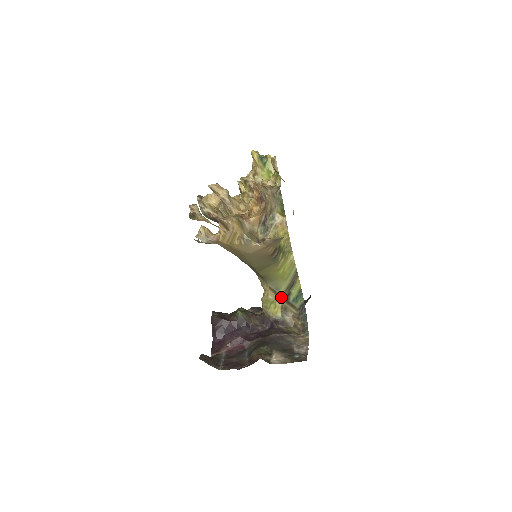
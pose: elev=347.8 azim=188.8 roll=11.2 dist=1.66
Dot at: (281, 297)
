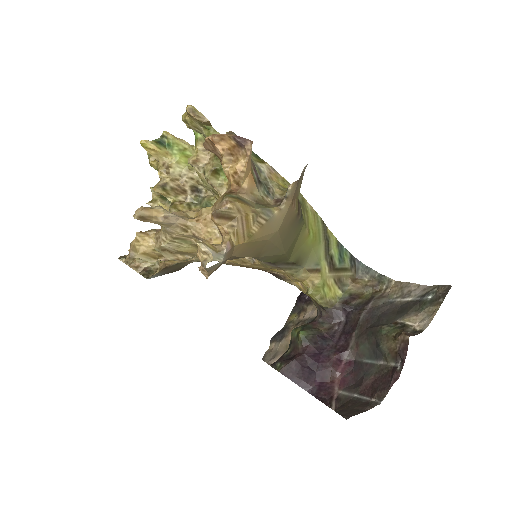
Dot at: (326, 270)
